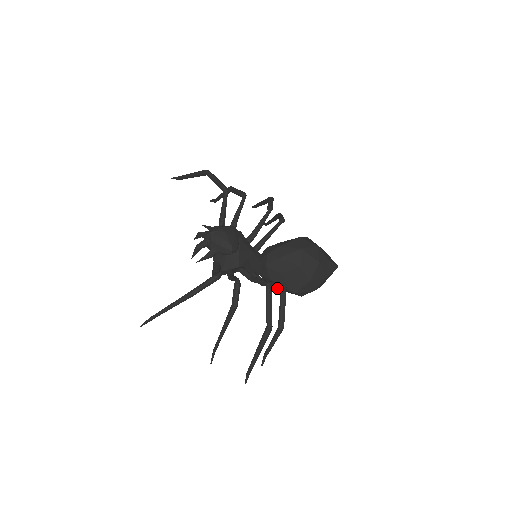
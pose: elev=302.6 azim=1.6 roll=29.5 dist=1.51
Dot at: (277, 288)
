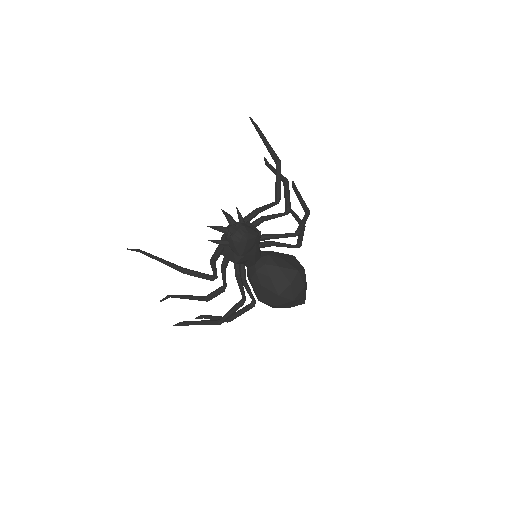
Dot at: occluded
